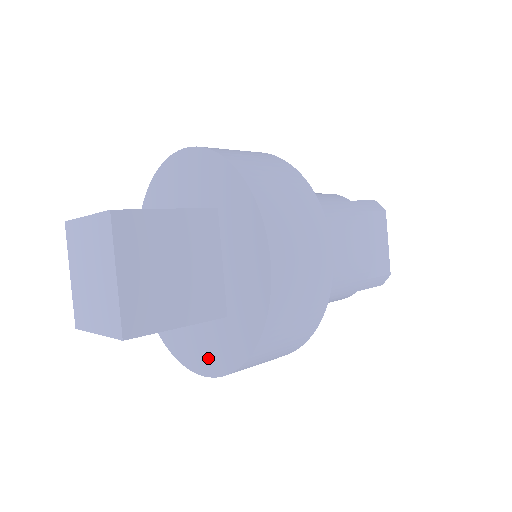
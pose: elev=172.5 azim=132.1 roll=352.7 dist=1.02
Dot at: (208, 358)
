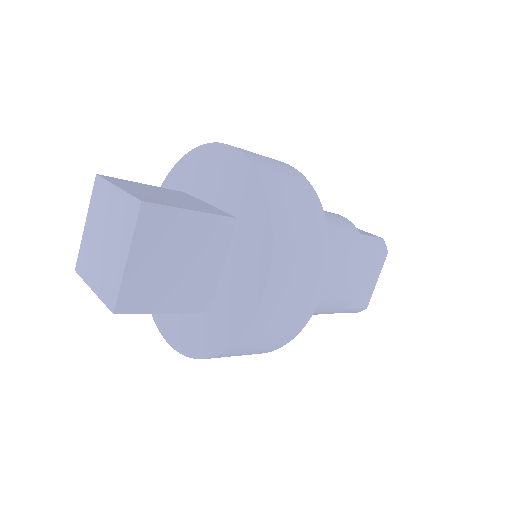
Dot at: (180, 335)
